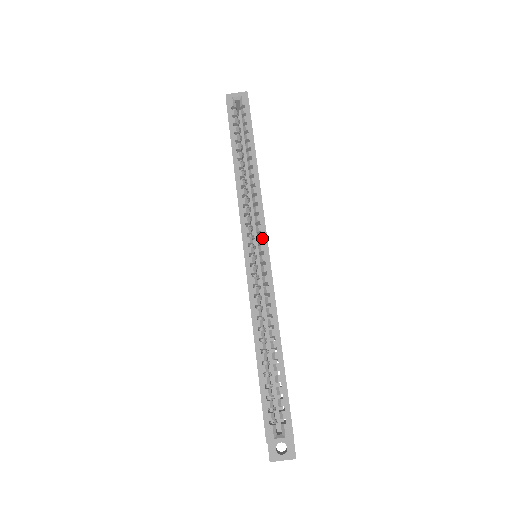
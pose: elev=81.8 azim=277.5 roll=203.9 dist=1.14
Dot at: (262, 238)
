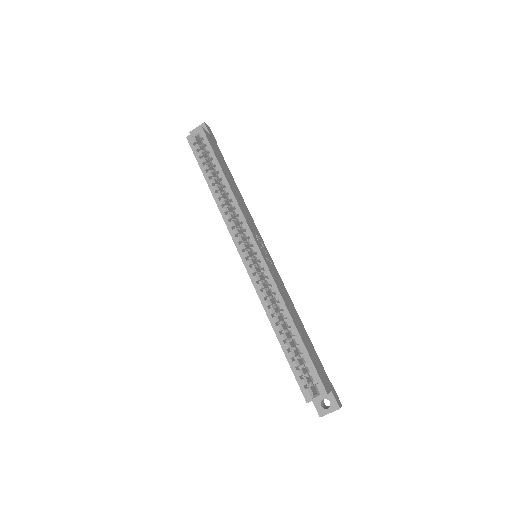
Dot at: (251, 242)
